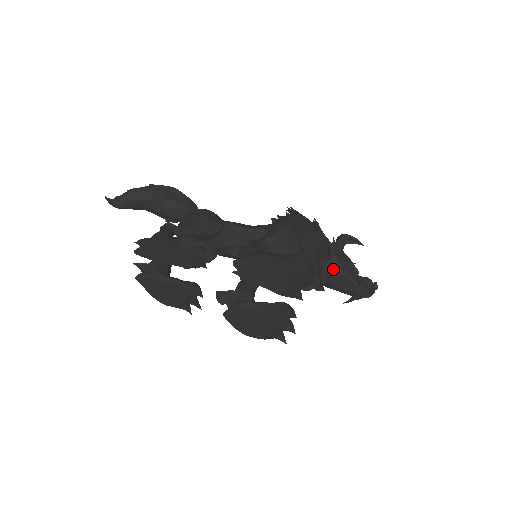
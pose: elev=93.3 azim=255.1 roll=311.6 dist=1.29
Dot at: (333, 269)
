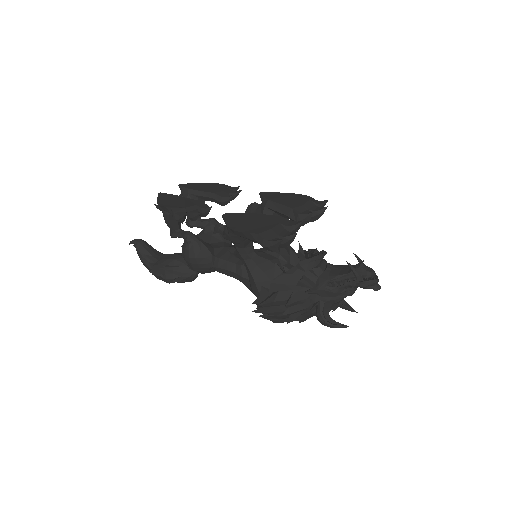
Dot at: occluded
